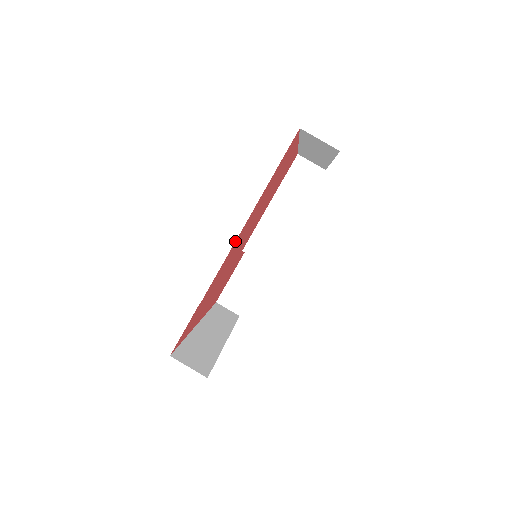
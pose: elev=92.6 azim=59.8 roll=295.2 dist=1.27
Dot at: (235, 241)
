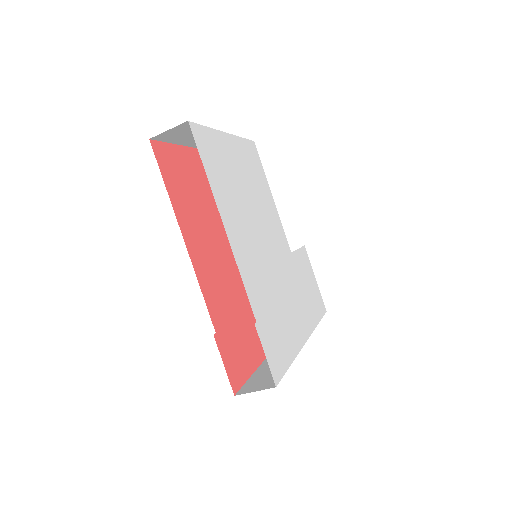
Dot at: occluded
